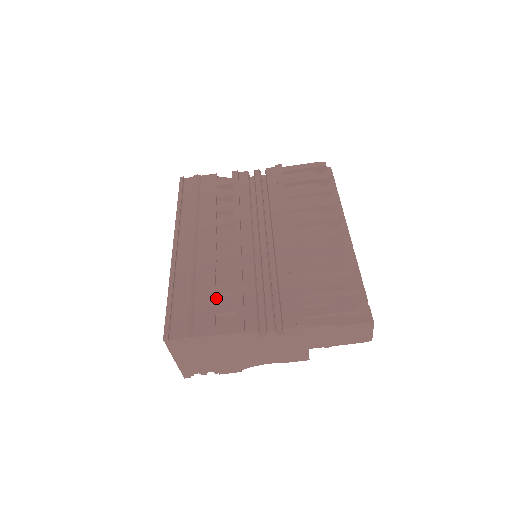
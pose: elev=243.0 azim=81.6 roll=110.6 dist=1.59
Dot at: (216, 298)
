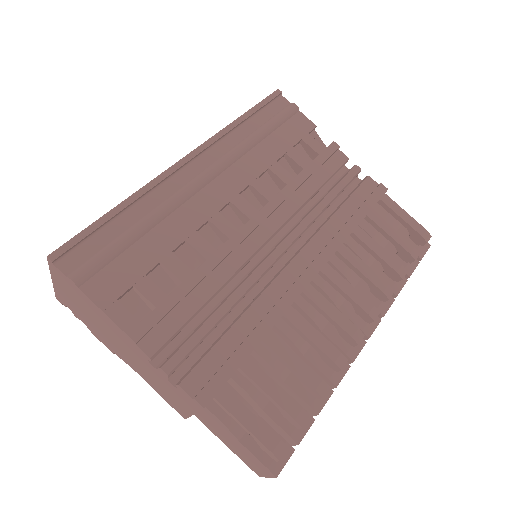
Dot at: (157, 267)
